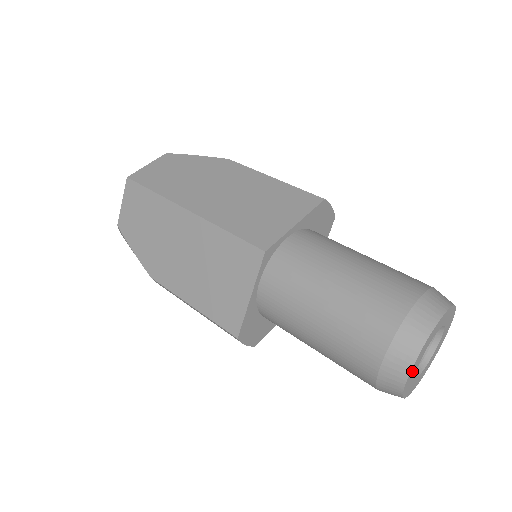
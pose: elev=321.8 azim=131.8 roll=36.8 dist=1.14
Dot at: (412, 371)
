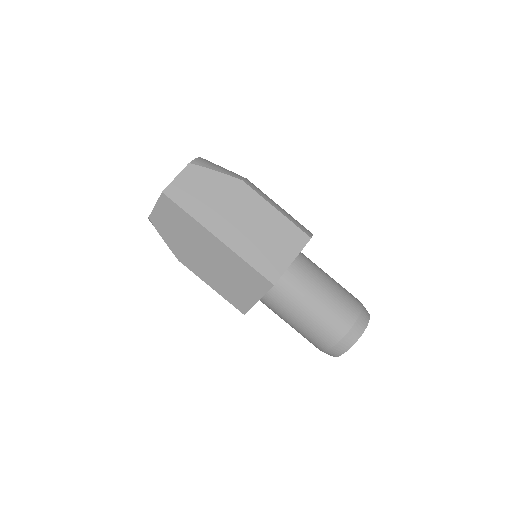
Dot at: occluded
